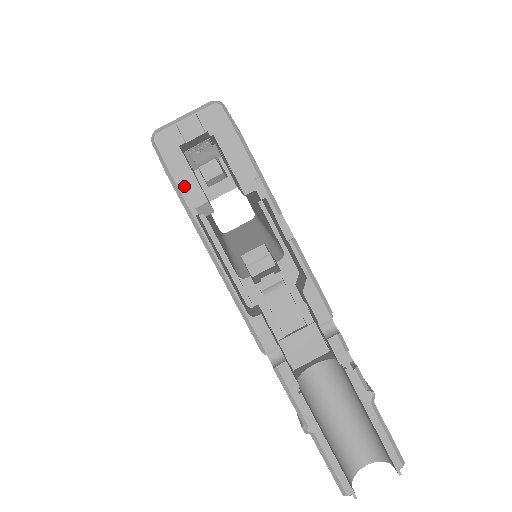
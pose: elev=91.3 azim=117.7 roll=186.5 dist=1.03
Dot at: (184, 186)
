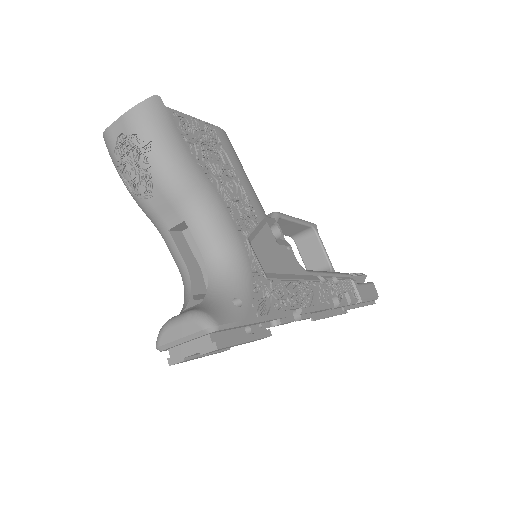
Dot at: occluded
